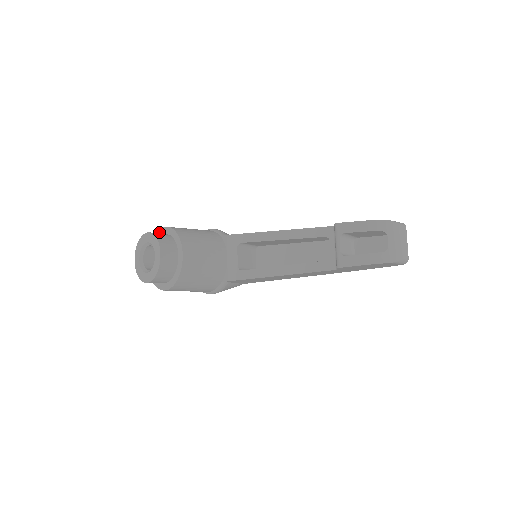
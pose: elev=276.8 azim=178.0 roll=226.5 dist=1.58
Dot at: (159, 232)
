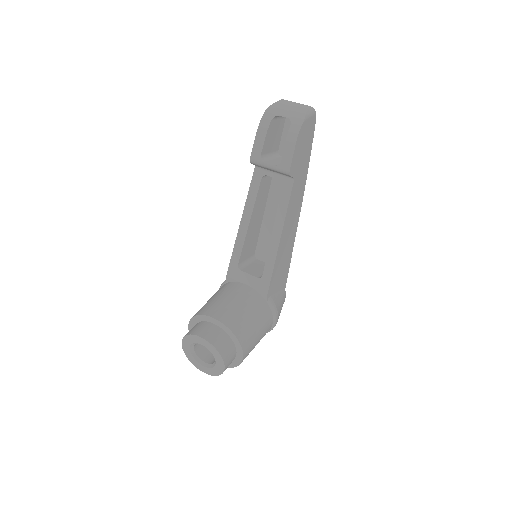
Dot at: occluded
